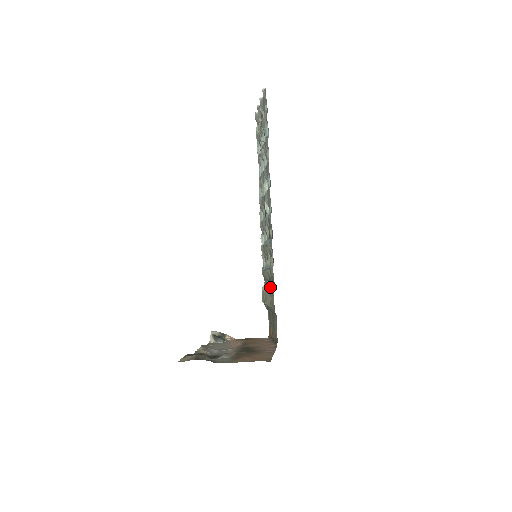
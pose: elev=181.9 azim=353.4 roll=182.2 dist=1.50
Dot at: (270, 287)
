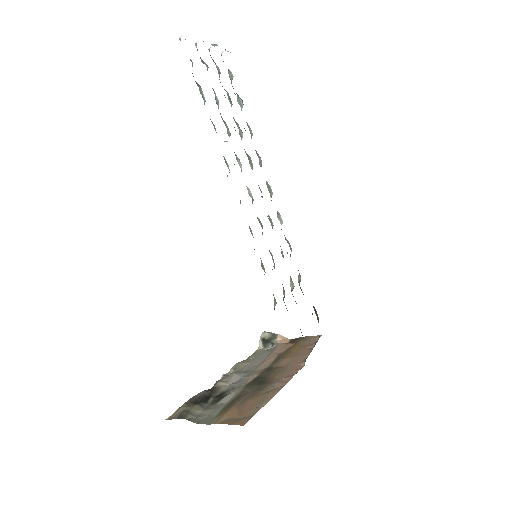
Dot at: (283, 291)
